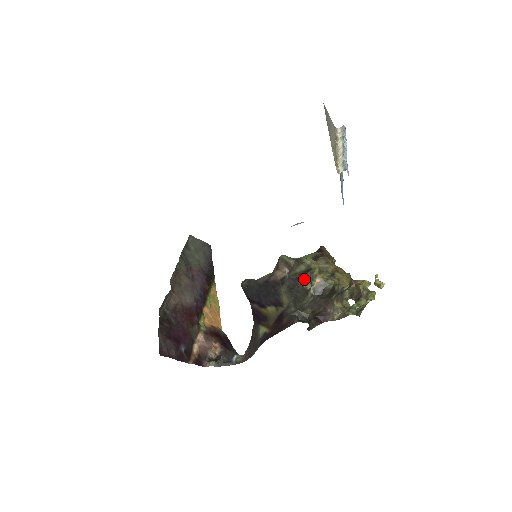
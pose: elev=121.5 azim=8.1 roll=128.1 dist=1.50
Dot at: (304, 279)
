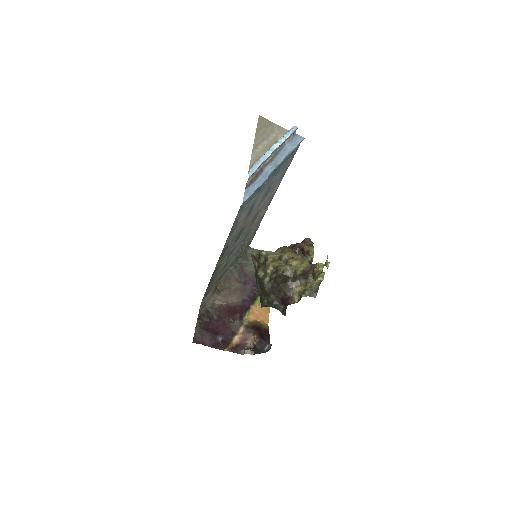
Dot at: (260, 269)
